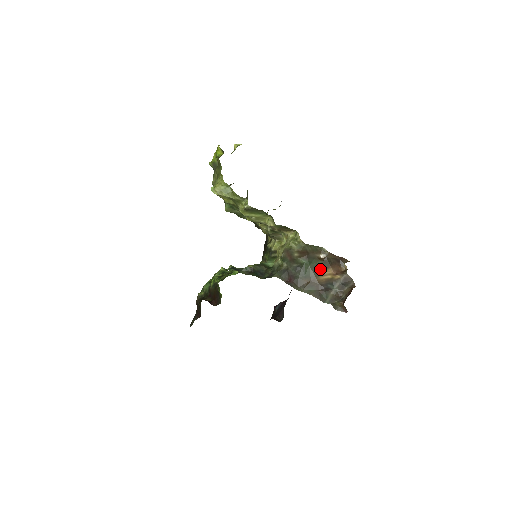
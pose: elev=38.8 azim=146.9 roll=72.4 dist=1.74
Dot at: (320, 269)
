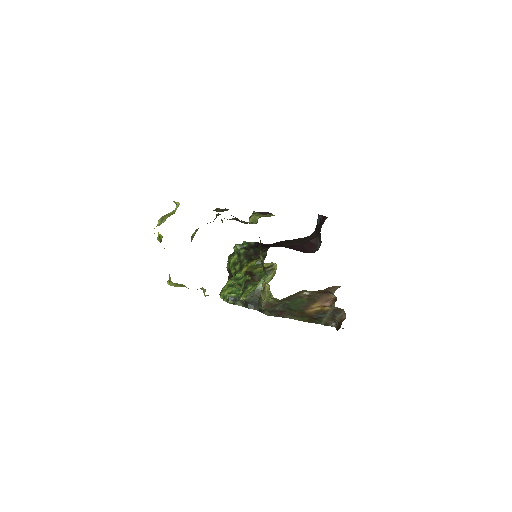
Dot at: (307, 305)
